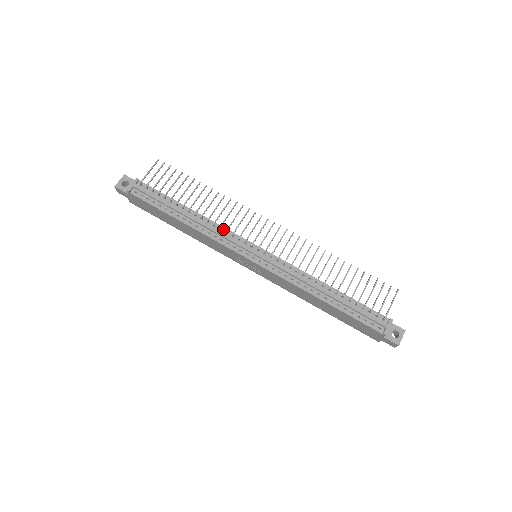
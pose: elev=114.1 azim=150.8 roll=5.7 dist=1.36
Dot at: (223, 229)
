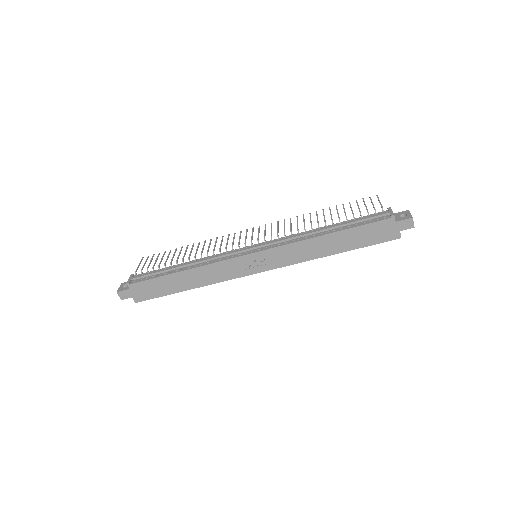
Dot at: (217, 255)
